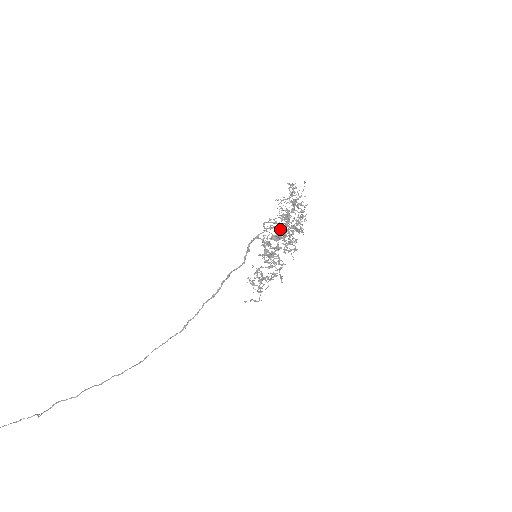
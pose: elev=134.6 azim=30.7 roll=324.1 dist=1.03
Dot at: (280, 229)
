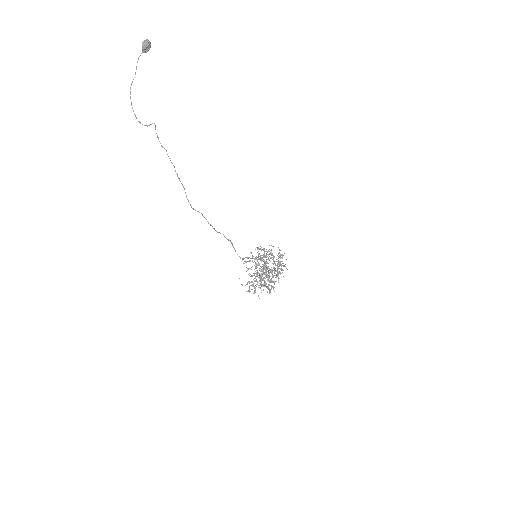
Dot at: occluded
